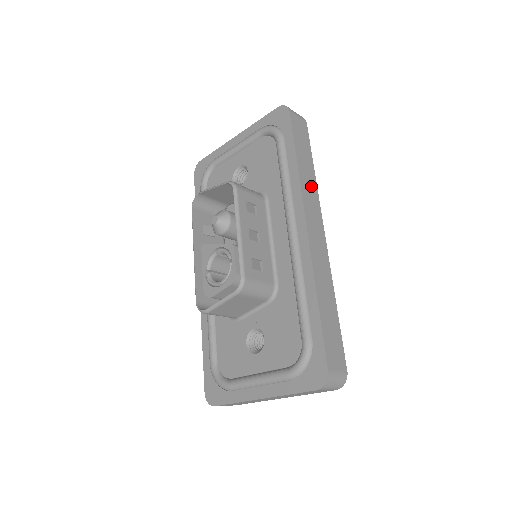
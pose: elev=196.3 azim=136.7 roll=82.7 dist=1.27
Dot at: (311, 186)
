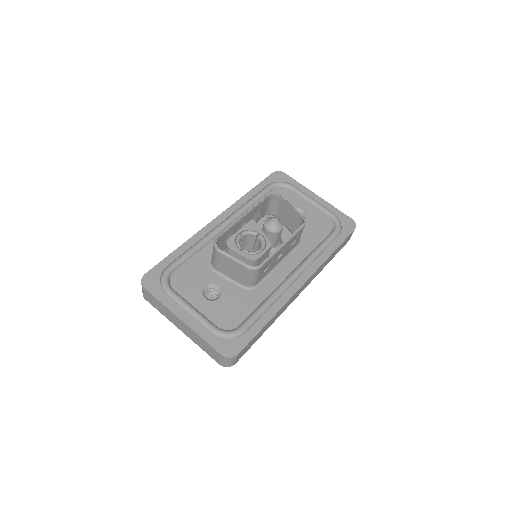
Dot at: (320, 270)
